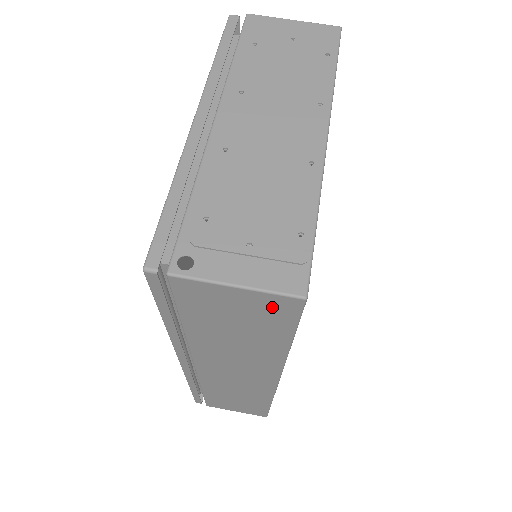
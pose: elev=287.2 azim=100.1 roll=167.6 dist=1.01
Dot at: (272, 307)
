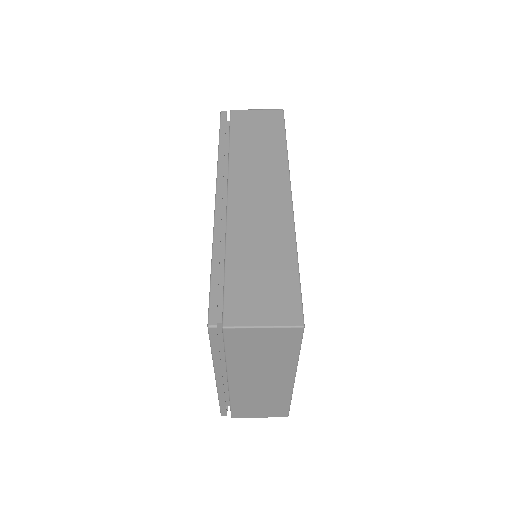
Dot at: (272, 117)
